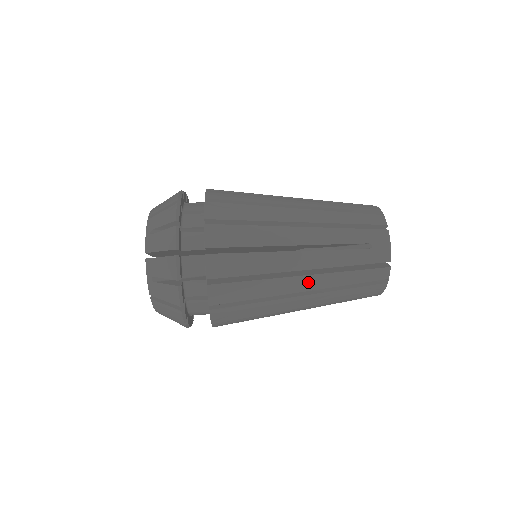
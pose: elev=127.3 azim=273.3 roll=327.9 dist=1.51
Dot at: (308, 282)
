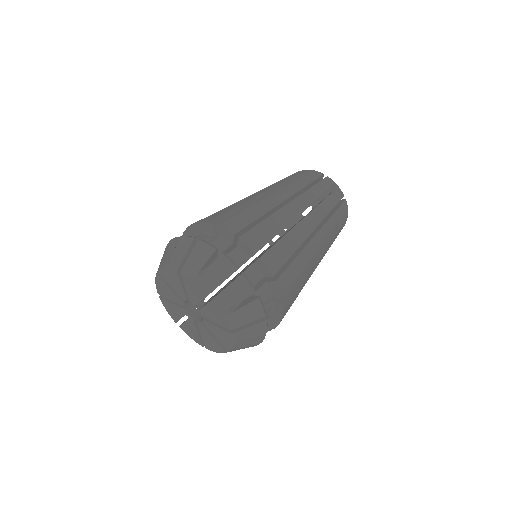
Dot at: occluded
